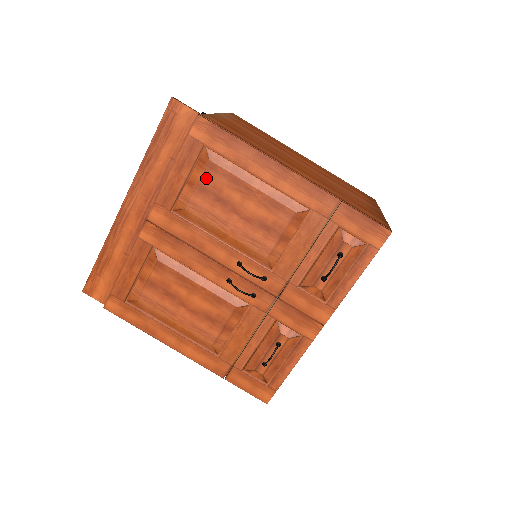
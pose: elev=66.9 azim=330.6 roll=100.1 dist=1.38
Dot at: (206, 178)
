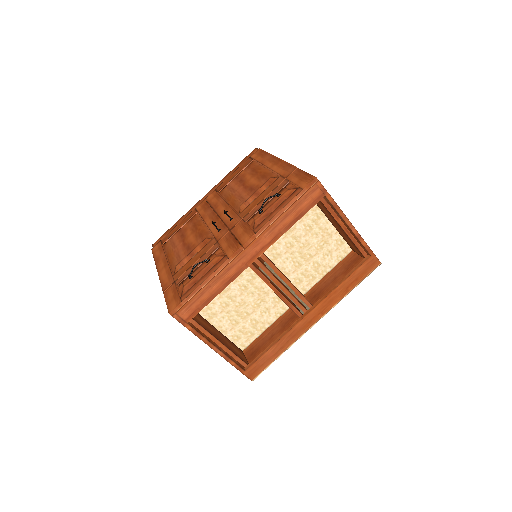
Dot at: (243, 172)
